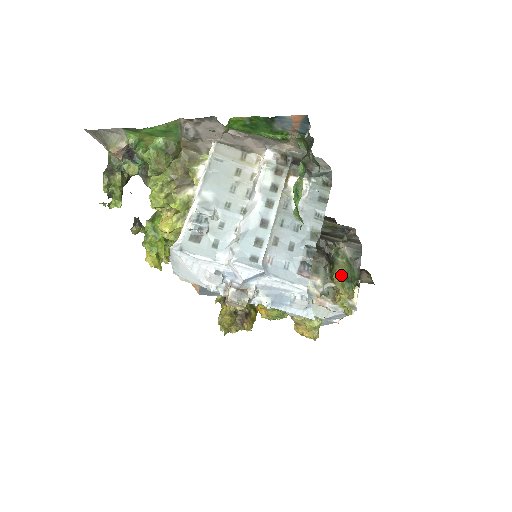
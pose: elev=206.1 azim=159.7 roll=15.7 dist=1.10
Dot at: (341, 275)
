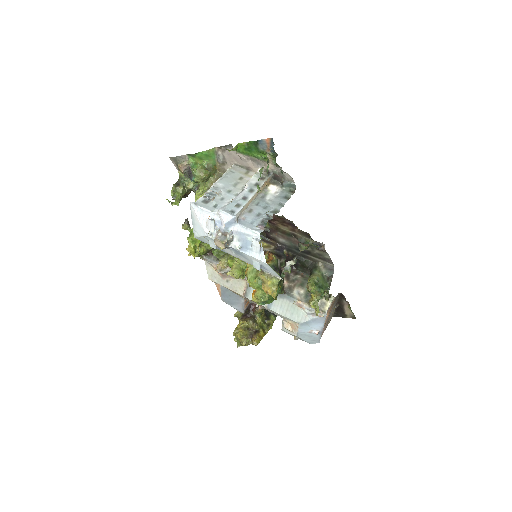
Dot at: (314, 280)
